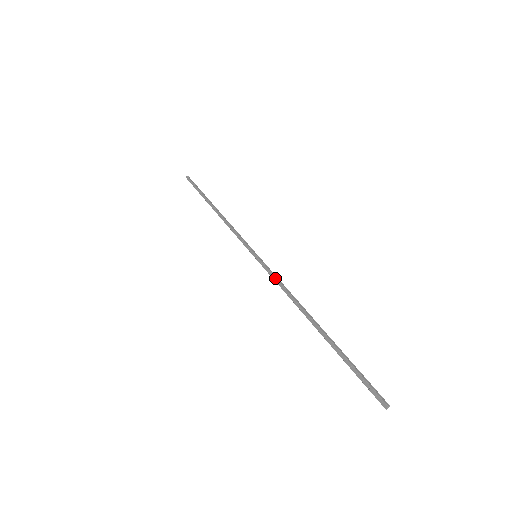
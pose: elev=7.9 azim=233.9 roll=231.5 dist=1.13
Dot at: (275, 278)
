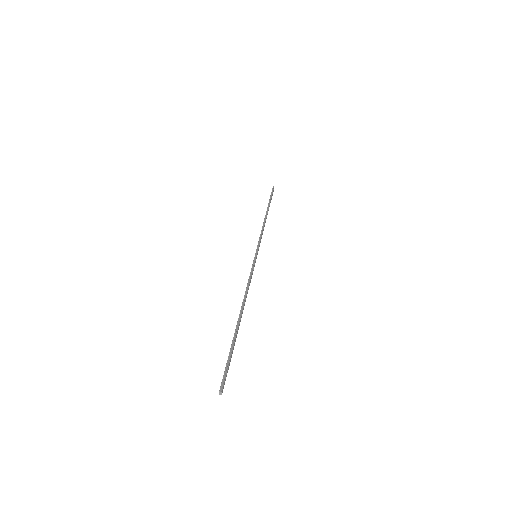
Dot at: occluded
